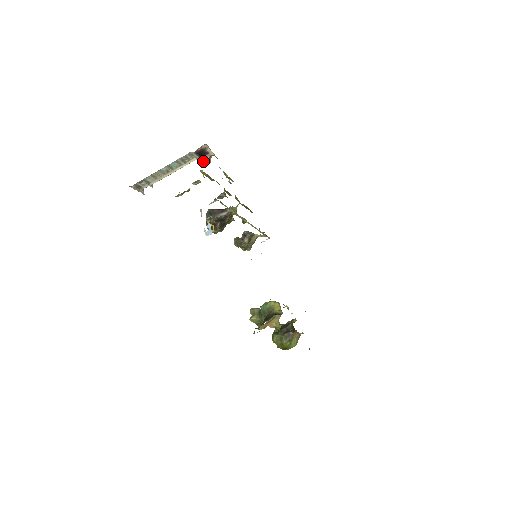
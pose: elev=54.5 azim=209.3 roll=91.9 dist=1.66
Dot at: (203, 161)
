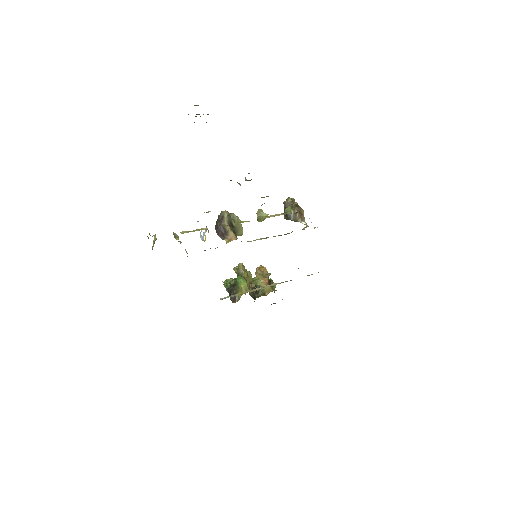
Dot at: occluded
